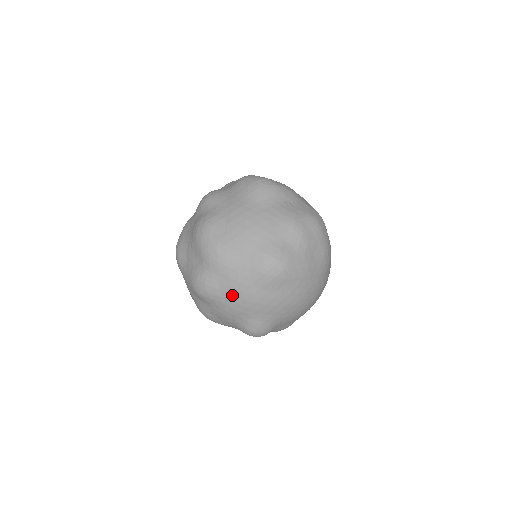
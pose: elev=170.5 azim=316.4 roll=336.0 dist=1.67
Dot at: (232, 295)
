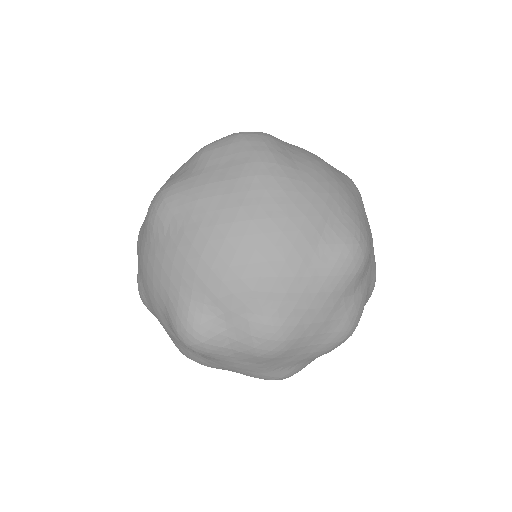
Dot at: (143, 275)
